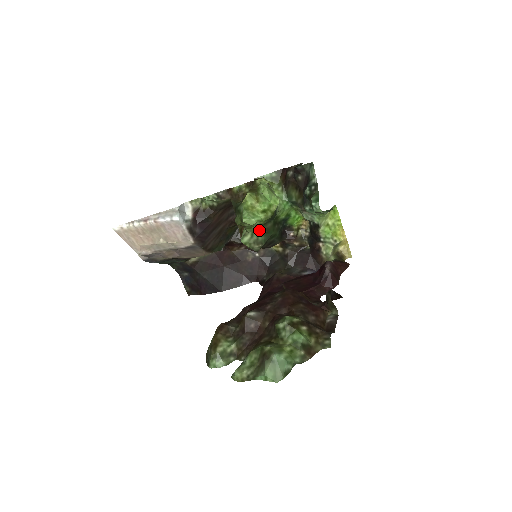
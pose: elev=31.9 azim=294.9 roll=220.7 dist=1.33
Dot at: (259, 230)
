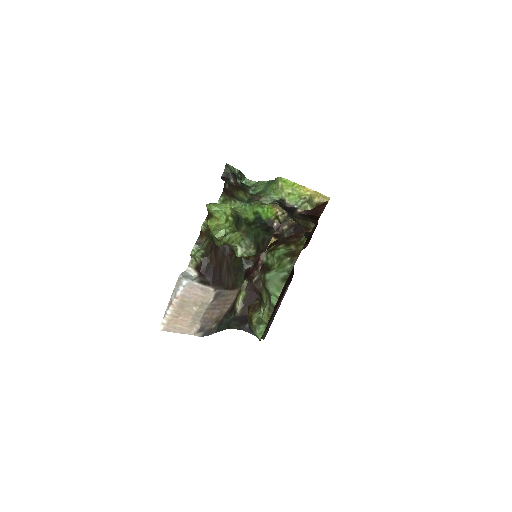
Dot at: (240, 237)
